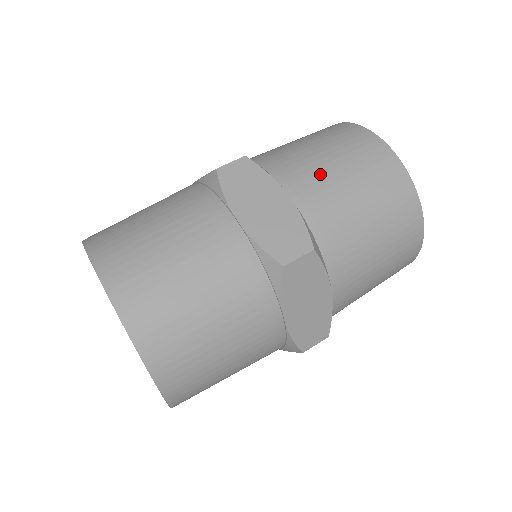
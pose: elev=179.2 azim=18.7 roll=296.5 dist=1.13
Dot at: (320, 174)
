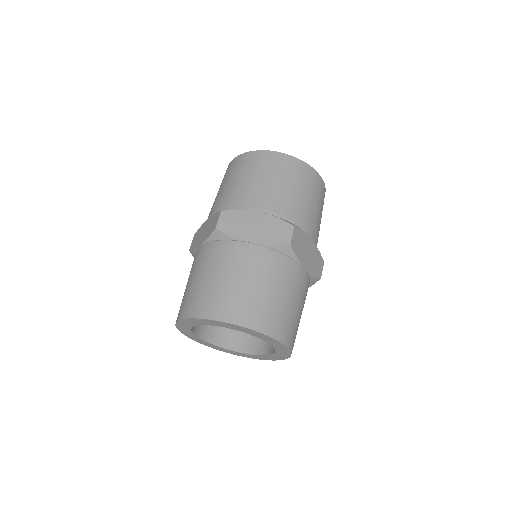
Dot at: (261, 191)
